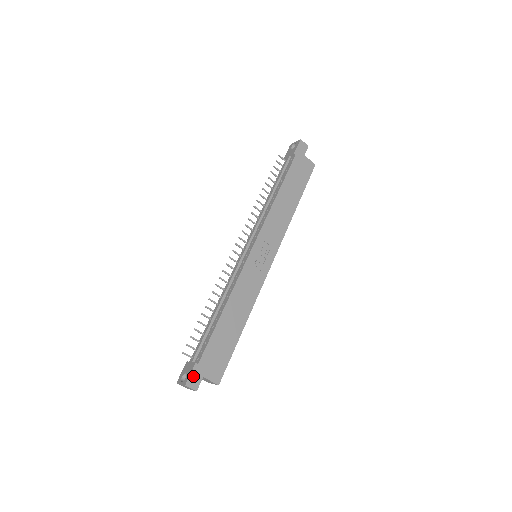
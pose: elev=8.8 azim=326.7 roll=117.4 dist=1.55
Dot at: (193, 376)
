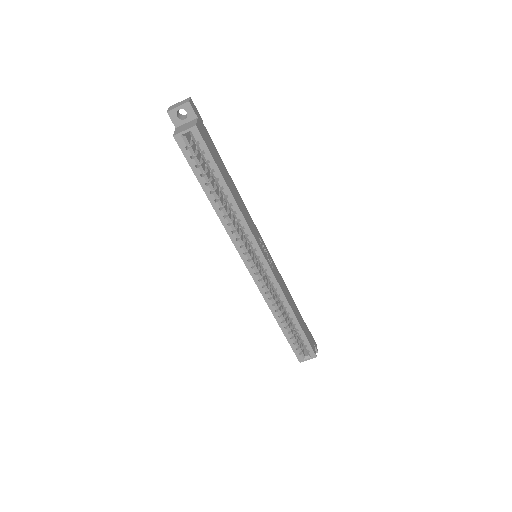
Dot at: (196, 110)
